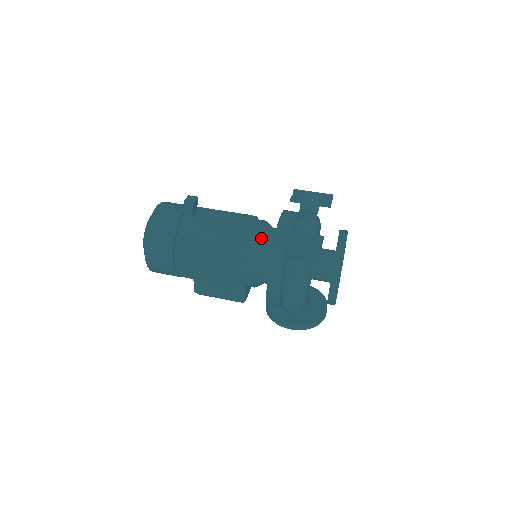
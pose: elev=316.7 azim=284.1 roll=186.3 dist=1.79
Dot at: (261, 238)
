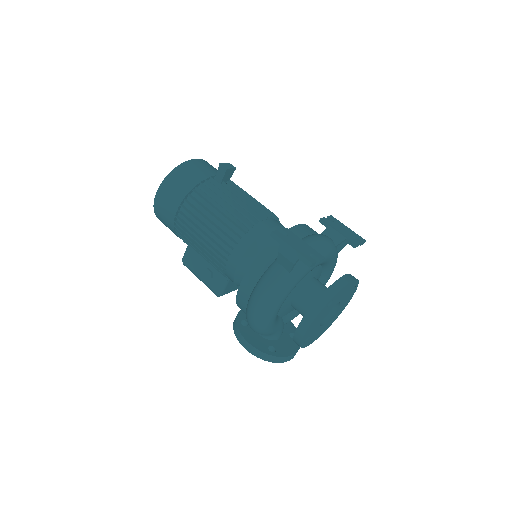
Dot at: (268, 234)
